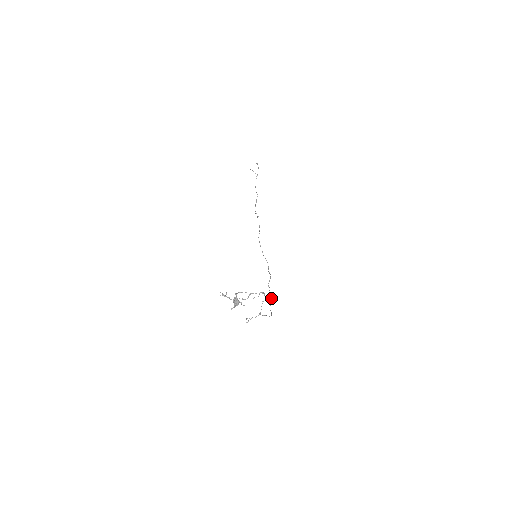
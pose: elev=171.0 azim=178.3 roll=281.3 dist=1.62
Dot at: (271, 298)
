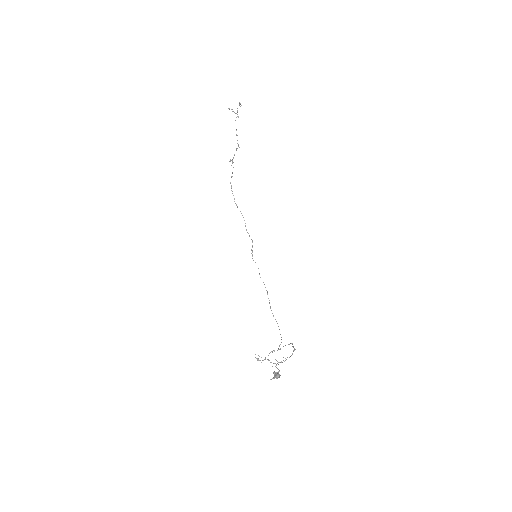
Dot at: (267, 291)
